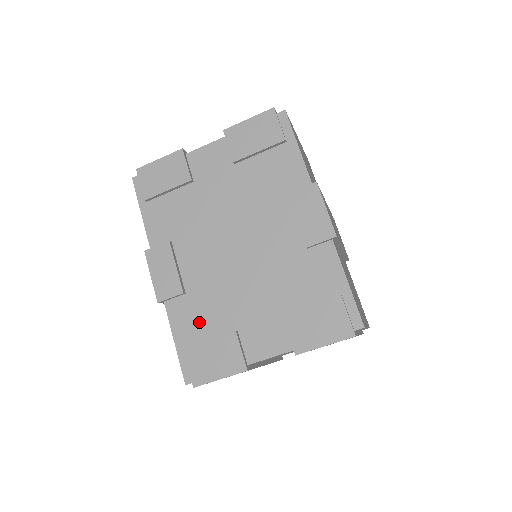
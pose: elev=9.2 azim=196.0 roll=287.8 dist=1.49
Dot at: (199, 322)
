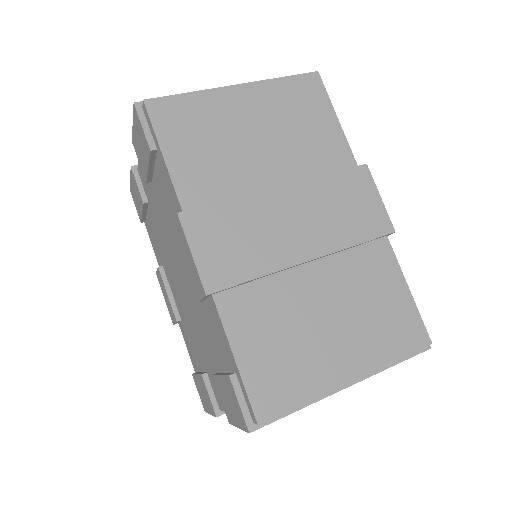
Dot at: (193, 351)
